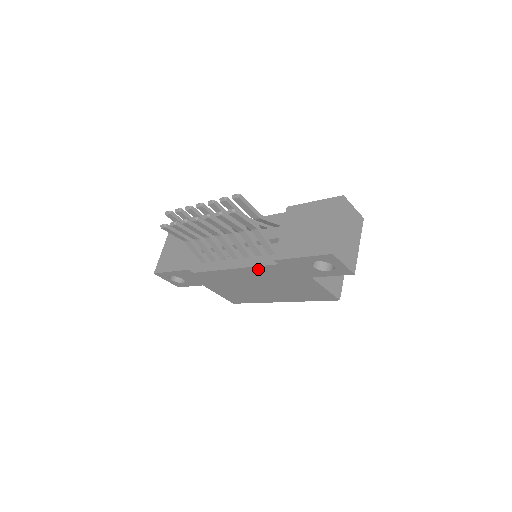
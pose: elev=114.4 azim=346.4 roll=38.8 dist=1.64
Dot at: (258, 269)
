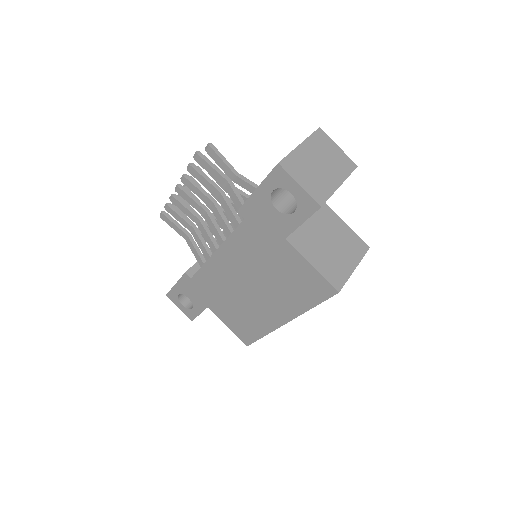
Dot at: (234, 242)
